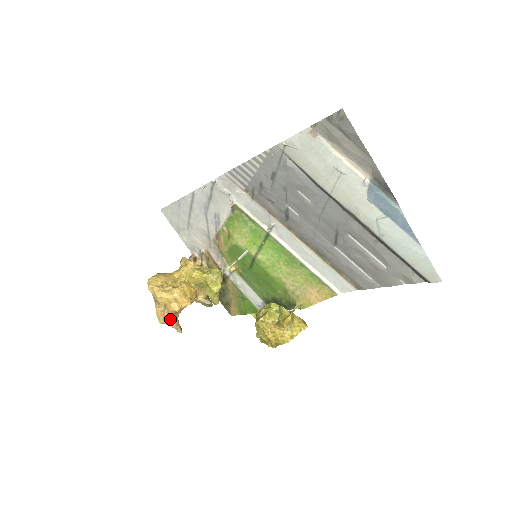
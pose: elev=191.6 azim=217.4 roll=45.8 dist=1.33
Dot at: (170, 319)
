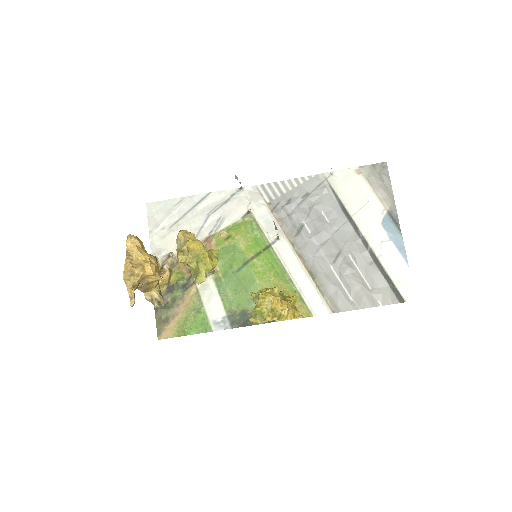
Dot at: (137, 280)
